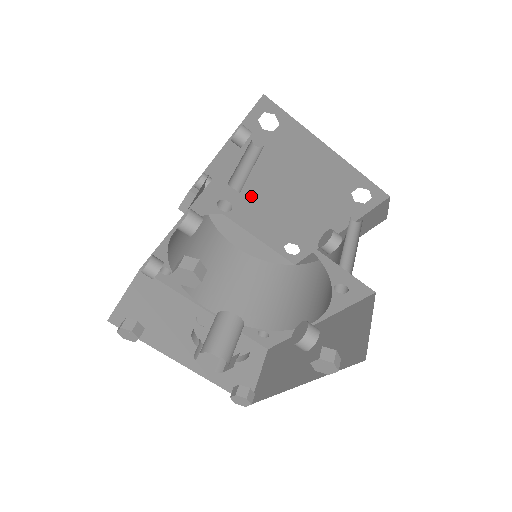
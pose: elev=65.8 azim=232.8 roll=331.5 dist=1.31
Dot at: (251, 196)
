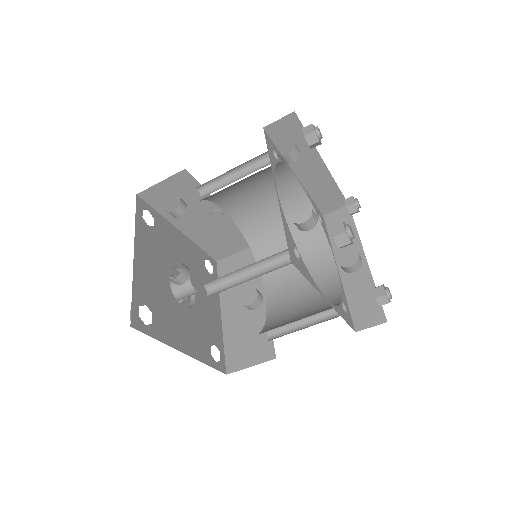
Dot at: occluded
